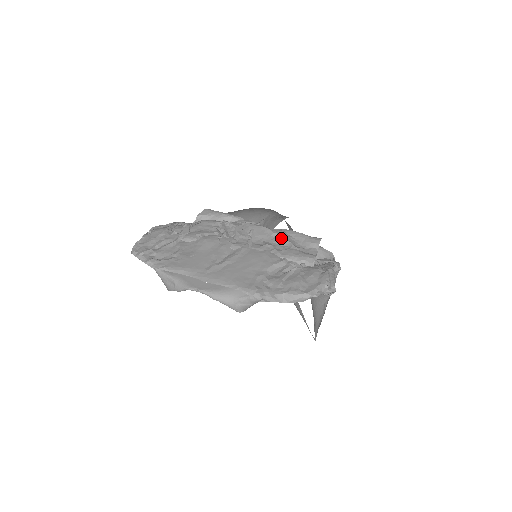
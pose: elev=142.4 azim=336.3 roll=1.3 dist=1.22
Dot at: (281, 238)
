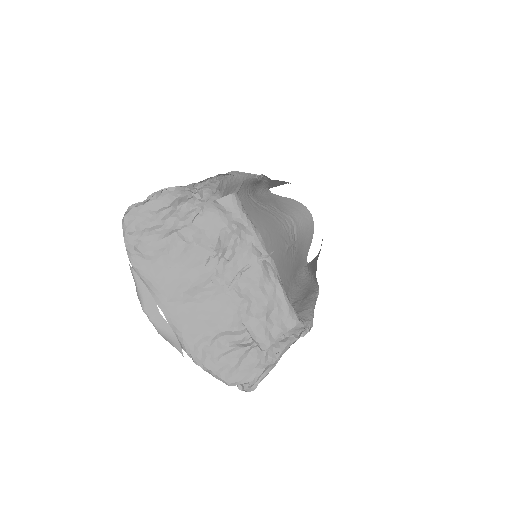
Dot at: (264, 298)
